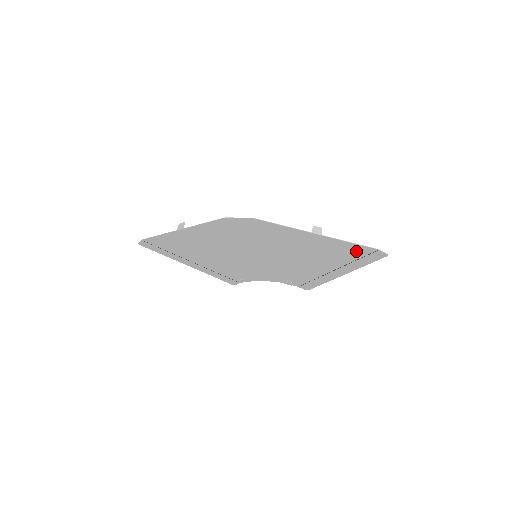
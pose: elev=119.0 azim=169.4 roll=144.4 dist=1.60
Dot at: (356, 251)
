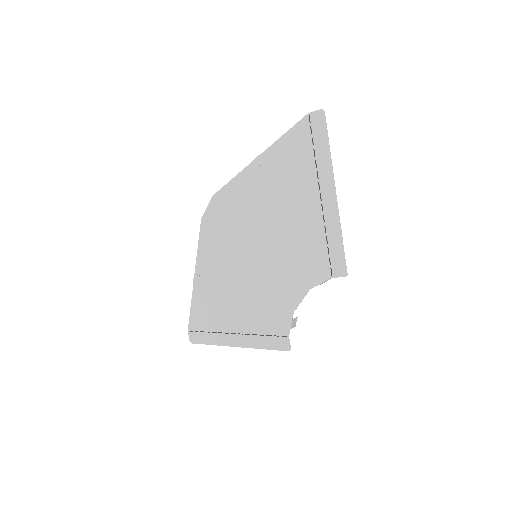
Dot at: (299, 141)
